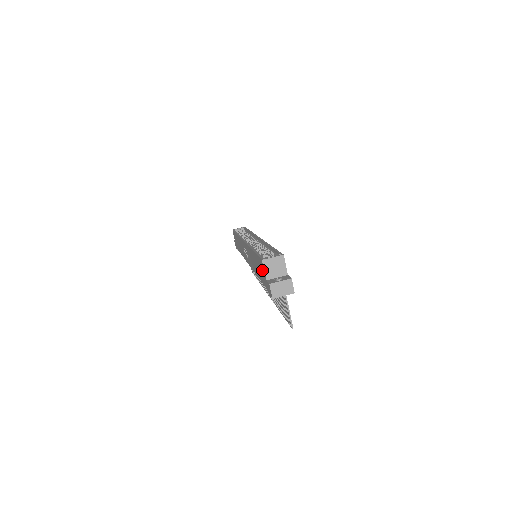
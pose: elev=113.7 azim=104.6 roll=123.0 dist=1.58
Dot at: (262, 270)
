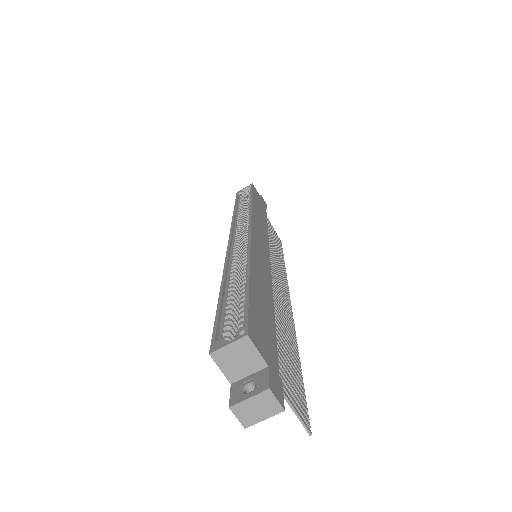
Dot at: occluded
